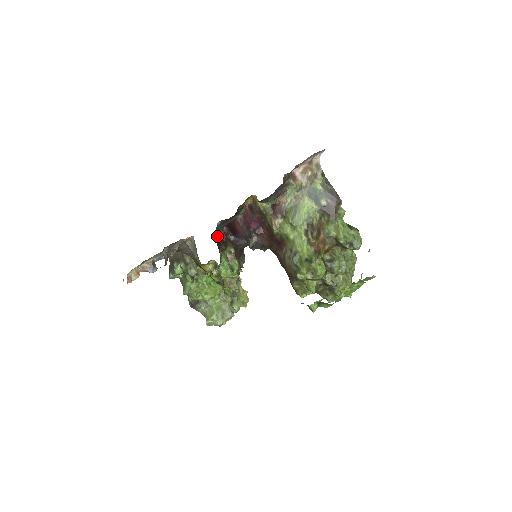
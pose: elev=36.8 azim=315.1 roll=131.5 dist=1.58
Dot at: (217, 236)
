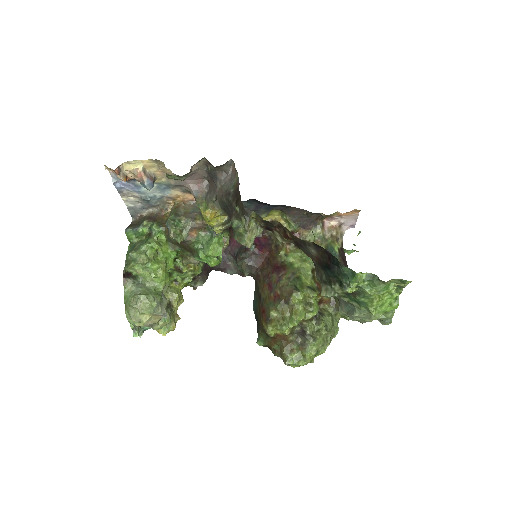
Dot at: occluded
